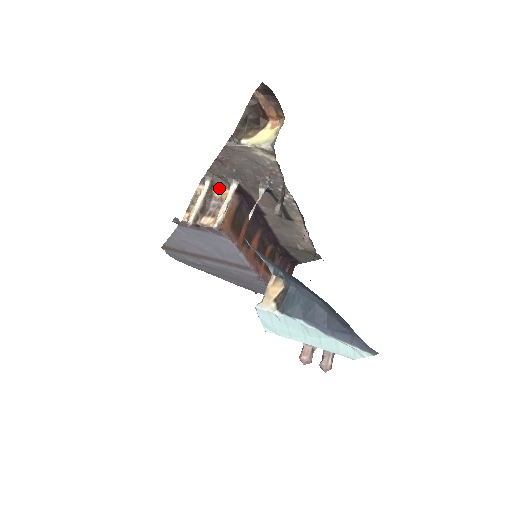
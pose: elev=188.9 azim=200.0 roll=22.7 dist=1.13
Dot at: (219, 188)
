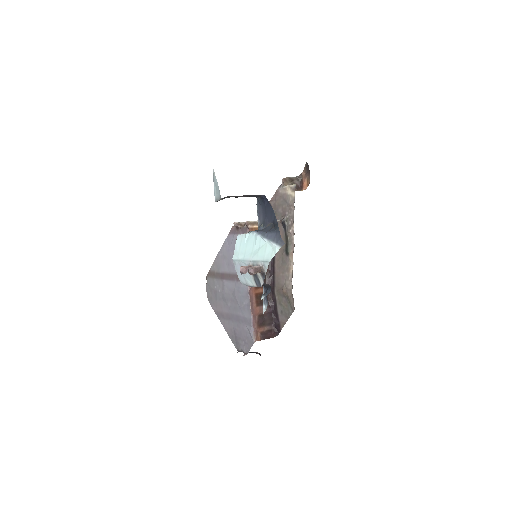
Dot at: occluded
